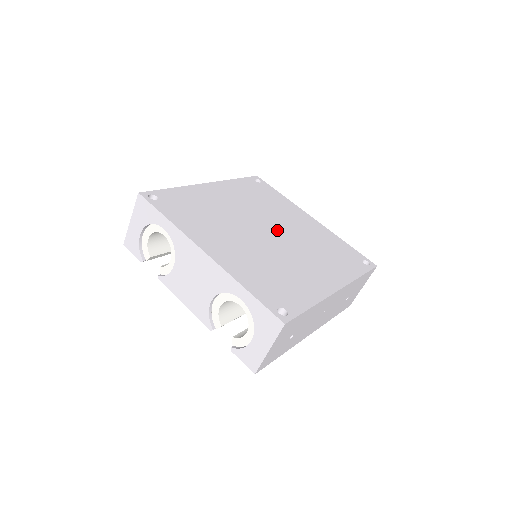
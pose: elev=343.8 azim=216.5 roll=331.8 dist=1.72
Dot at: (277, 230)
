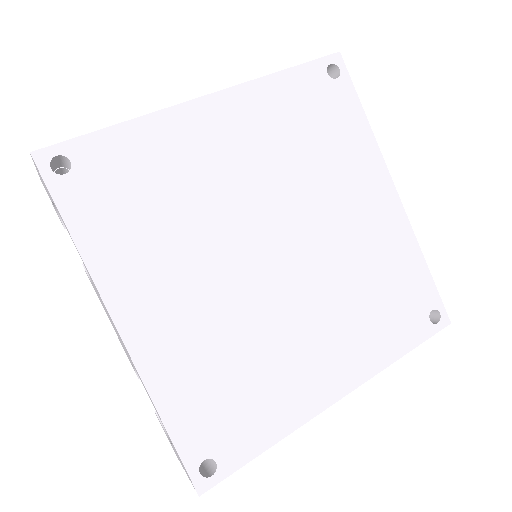
Dot at: (299, 243)
